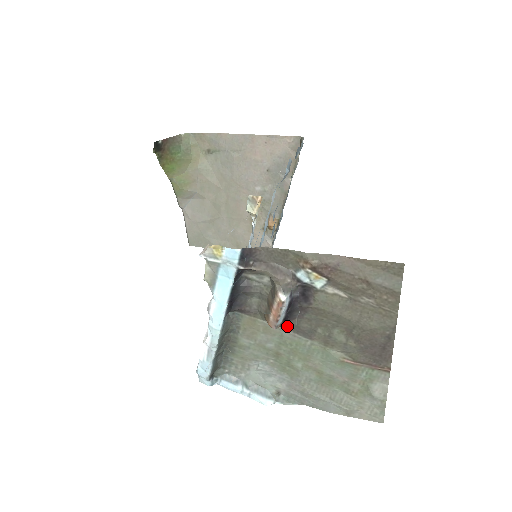
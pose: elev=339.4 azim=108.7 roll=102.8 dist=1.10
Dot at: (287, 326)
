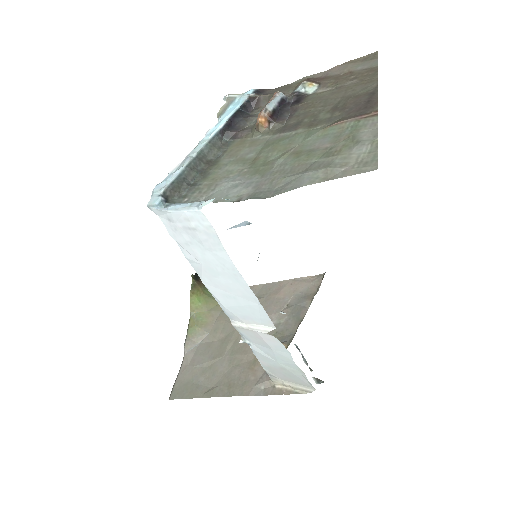
Dot at: (275, 131)
